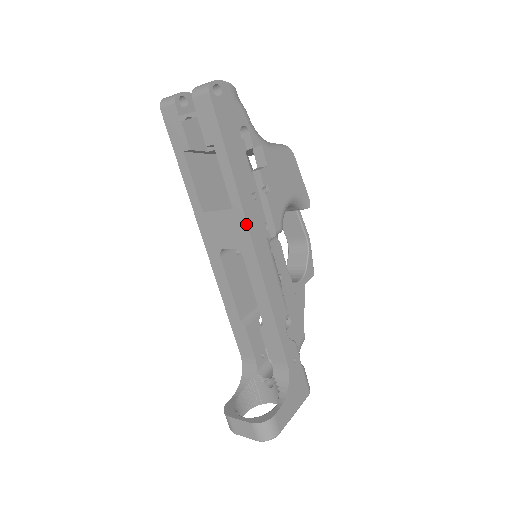
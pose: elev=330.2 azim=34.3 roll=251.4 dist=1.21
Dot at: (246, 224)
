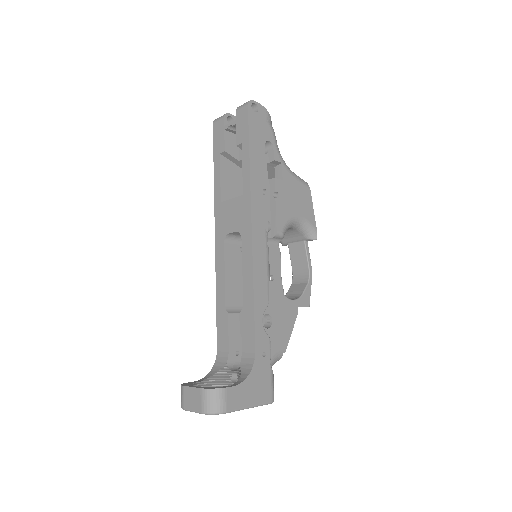
Dot at: (250, 206)
